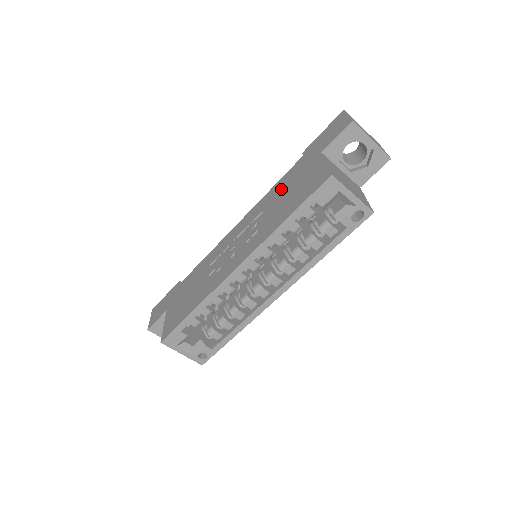
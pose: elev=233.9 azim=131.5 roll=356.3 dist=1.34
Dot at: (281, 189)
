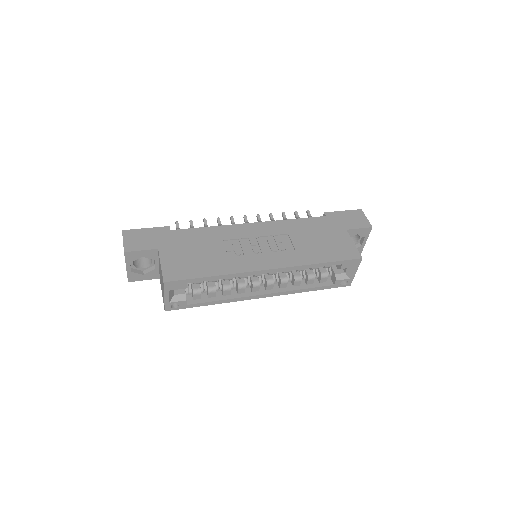
Dot at: (308, 229)
